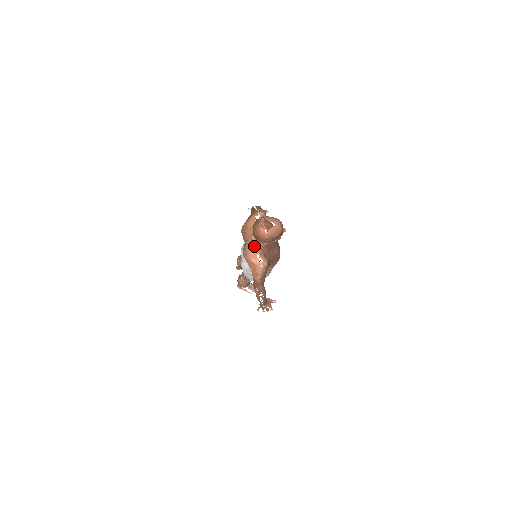
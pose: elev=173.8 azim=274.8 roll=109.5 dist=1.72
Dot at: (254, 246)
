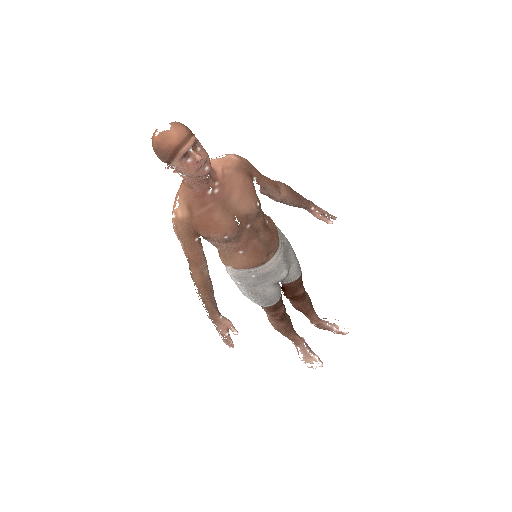
Dot at: (181, 183)
